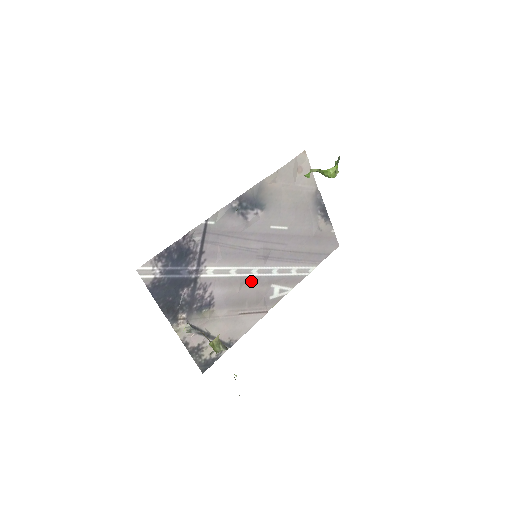
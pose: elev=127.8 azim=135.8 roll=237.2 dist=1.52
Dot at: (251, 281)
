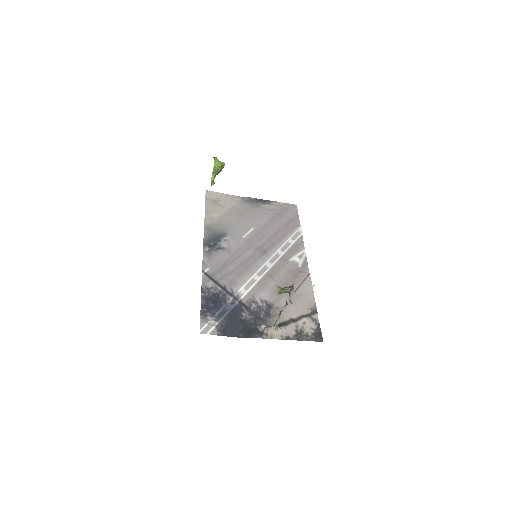
Dot at: (274, 271)
